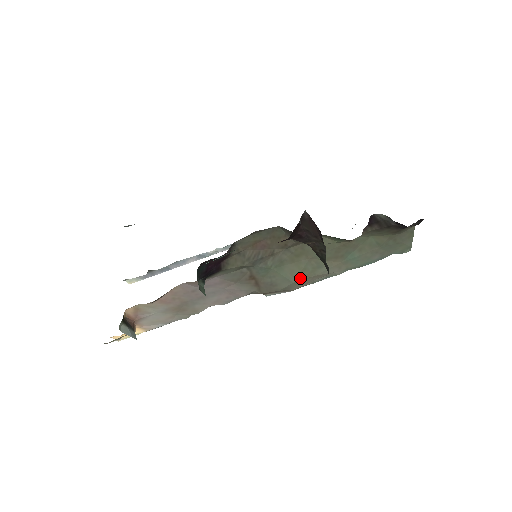
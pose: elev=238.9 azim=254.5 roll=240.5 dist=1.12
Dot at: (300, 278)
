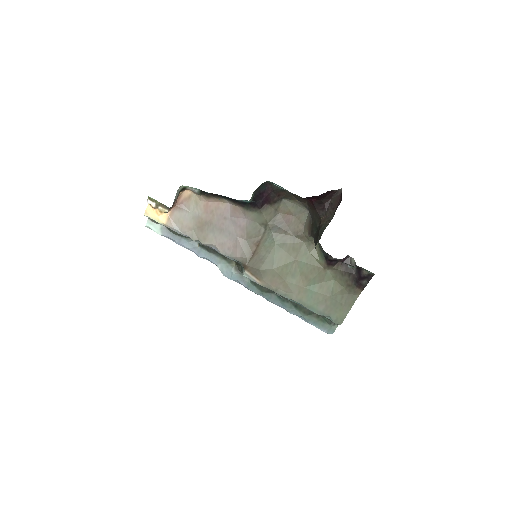
Dot at: (278, 271)
